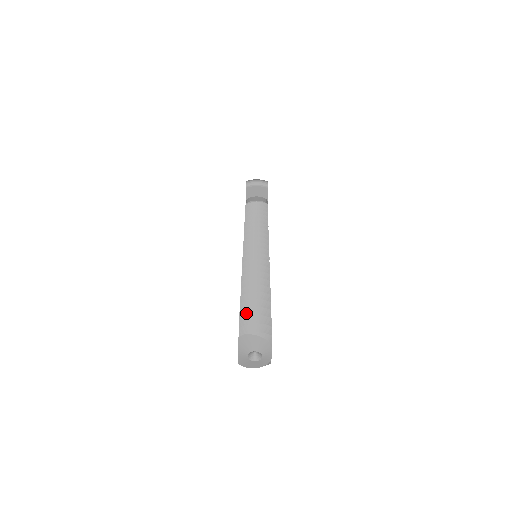
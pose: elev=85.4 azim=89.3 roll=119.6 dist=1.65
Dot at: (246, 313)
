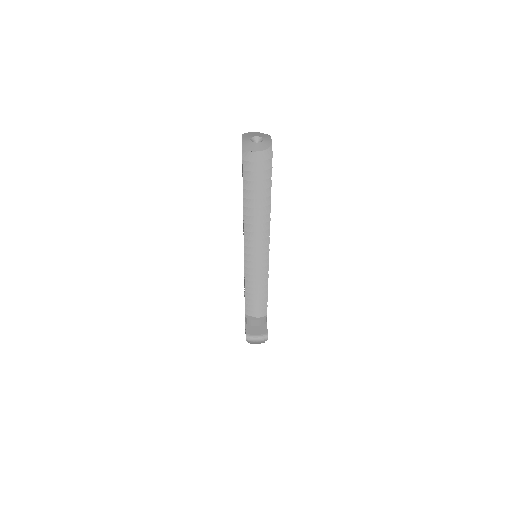
Dot at: occluded
